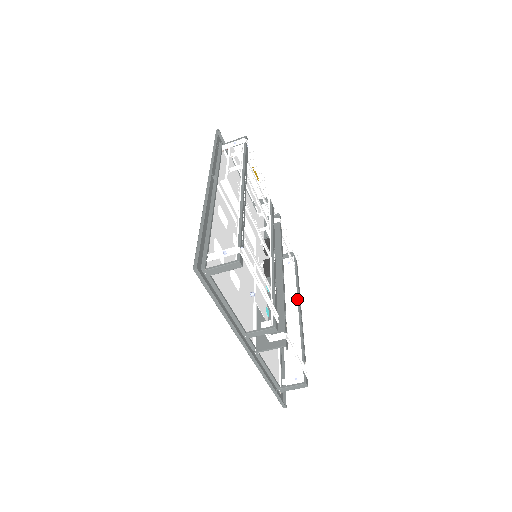
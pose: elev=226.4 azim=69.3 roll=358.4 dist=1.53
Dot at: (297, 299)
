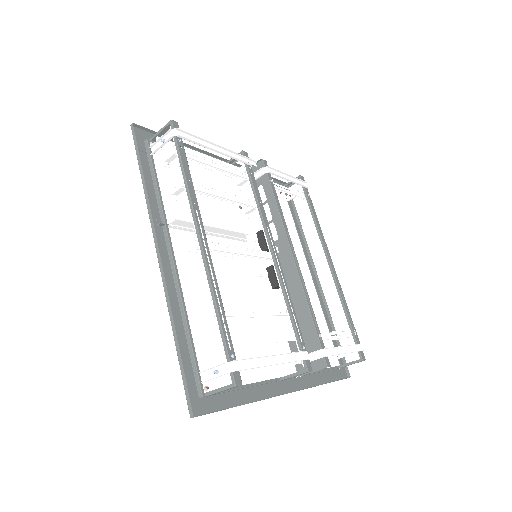
Dot at: occluded
